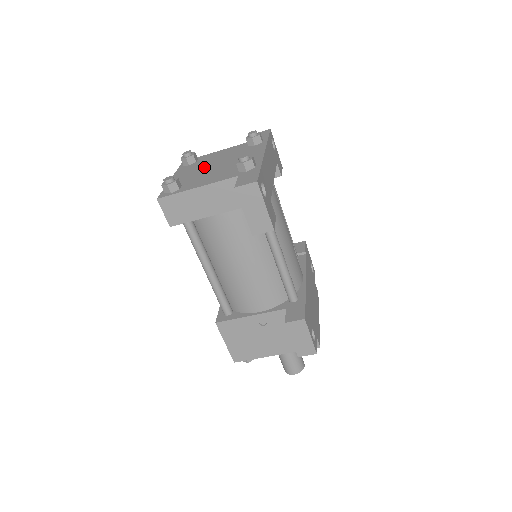
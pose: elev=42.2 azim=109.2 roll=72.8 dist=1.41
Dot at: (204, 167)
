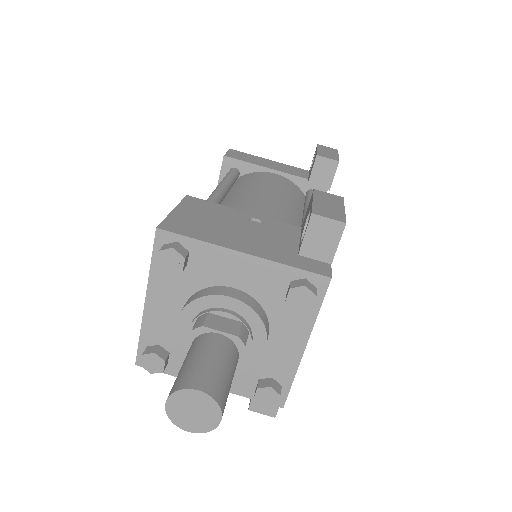
Dot at: occluded
